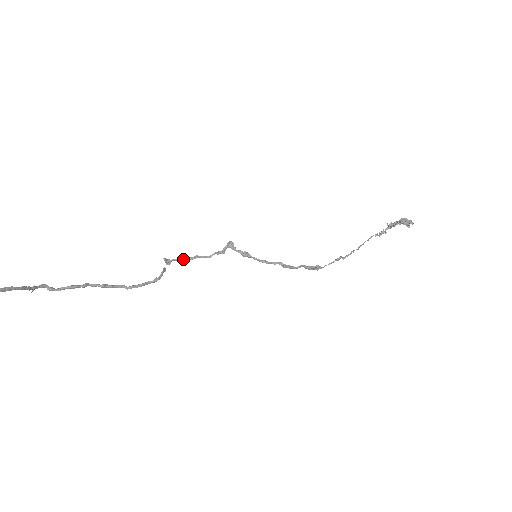
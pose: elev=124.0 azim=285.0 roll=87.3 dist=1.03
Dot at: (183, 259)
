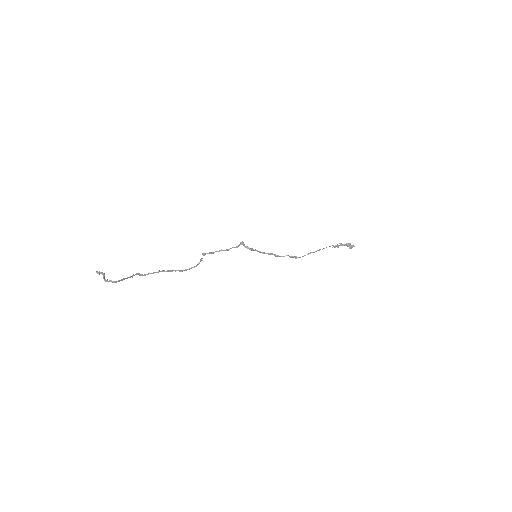
Dot at: (213, 253)
